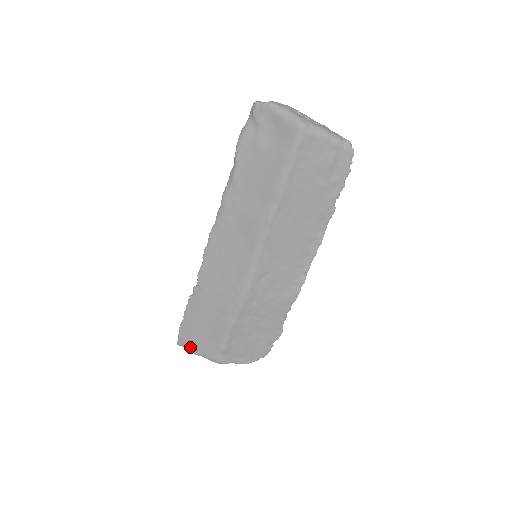
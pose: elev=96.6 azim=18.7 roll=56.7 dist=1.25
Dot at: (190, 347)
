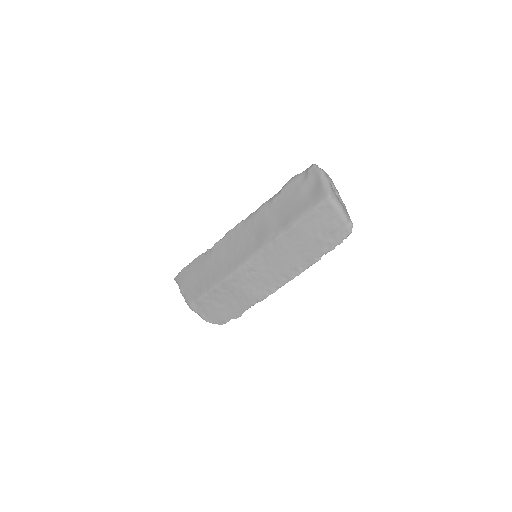
Dot at: (180, 285)
